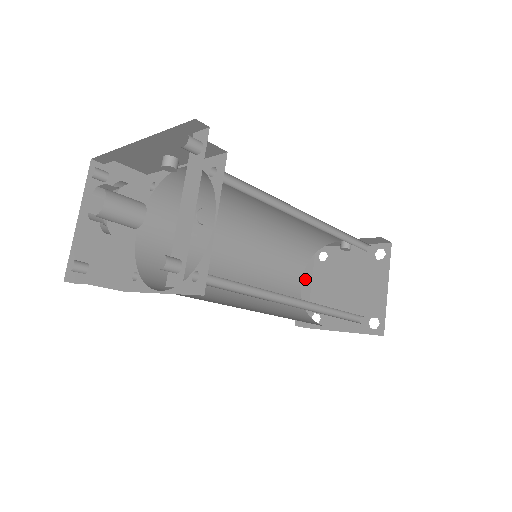
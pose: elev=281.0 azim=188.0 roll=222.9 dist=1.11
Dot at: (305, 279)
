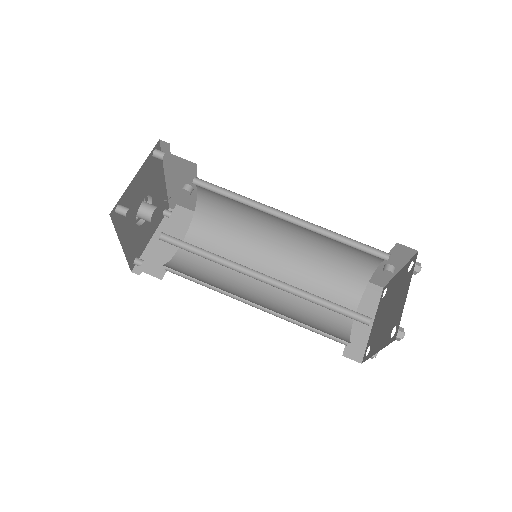
Dot at: occluded
